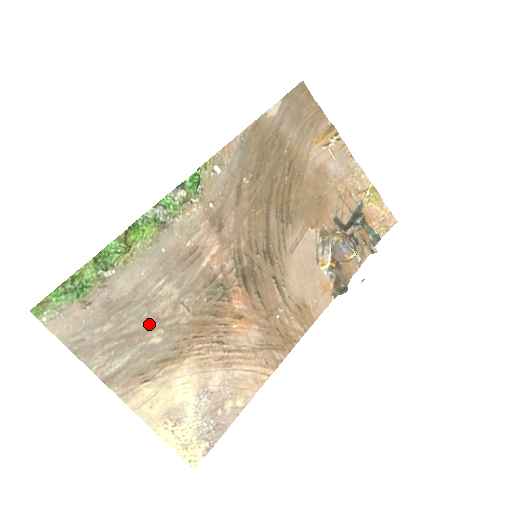
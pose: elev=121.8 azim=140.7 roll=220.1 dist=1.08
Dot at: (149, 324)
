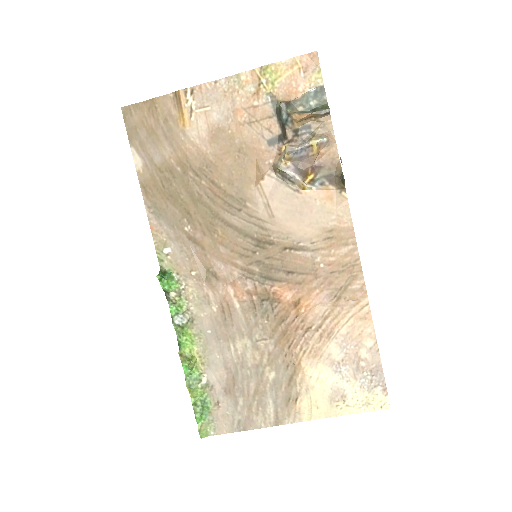
Dot at: (257, 374)
